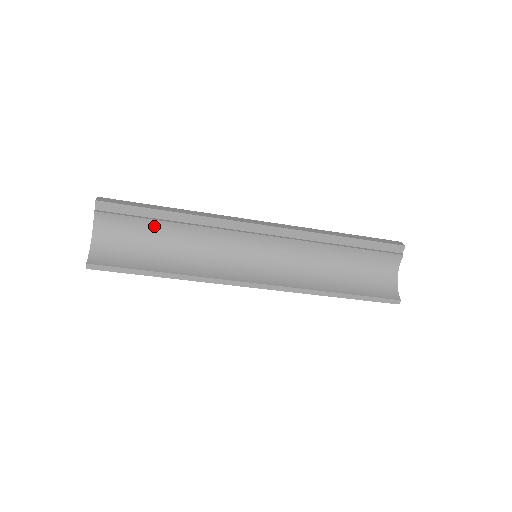
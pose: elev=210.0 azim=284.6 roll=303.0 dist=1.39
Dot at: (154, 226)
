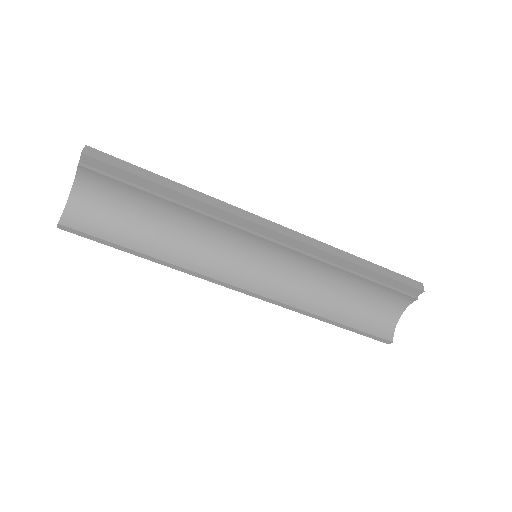
Dot at: (147, 198)
